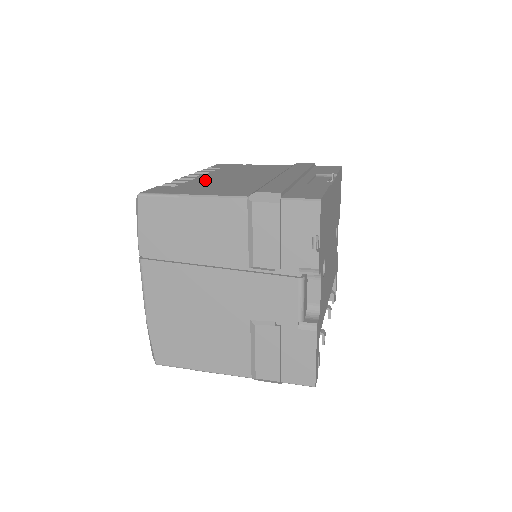
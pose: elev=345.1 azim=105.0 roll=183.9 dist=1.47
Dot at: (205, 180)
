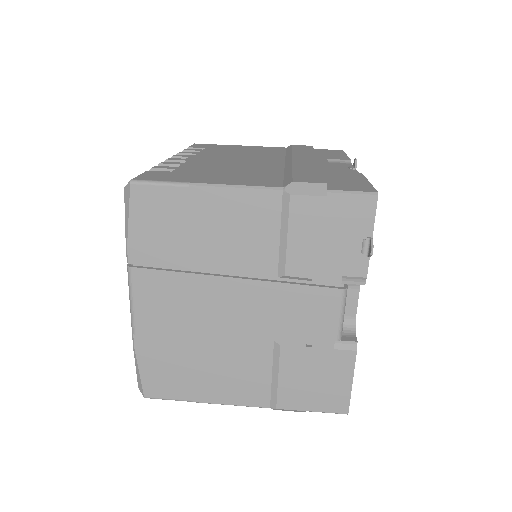
Dot at: (202, 163)
